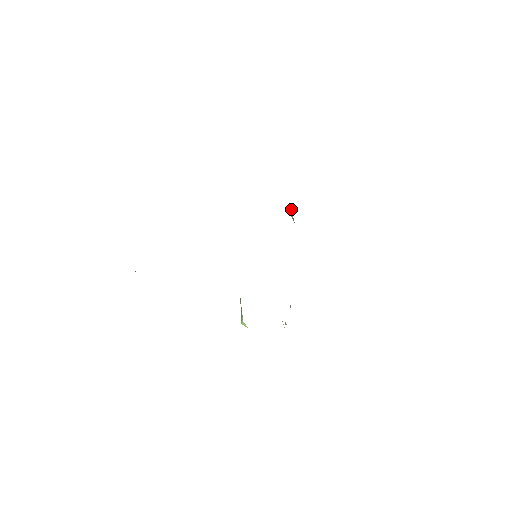
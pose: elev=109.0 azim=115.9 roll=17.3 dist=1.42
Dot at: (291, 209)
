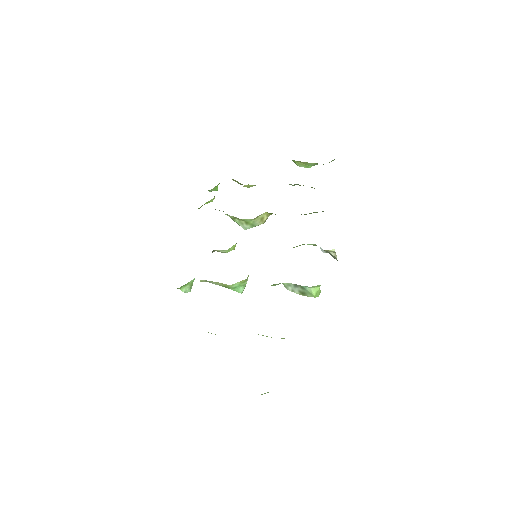
Dot at: (236, 220)
